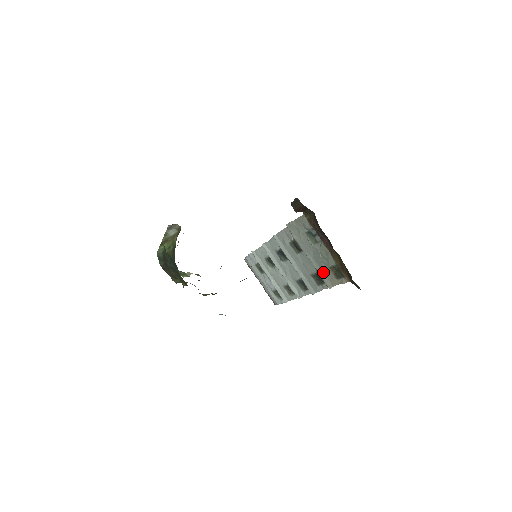
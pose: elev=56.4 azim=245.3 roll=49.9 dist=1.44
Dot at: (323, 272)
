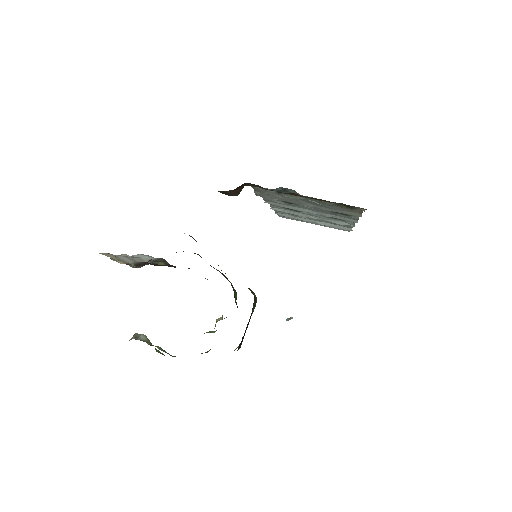
Dot at: (336, 210)
